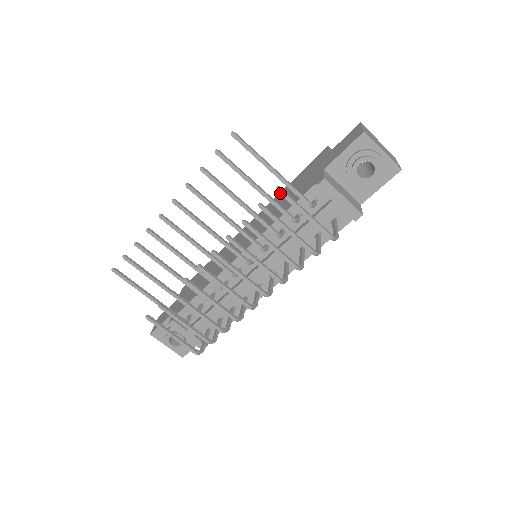
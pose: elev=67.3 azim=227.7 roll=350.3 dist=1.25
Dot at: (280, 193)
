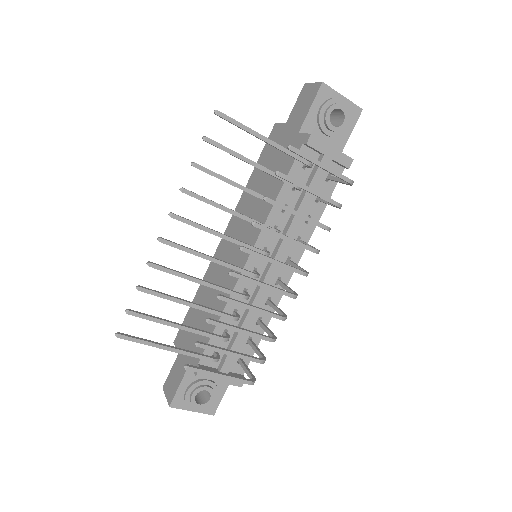
Dot at: (293, 151)
